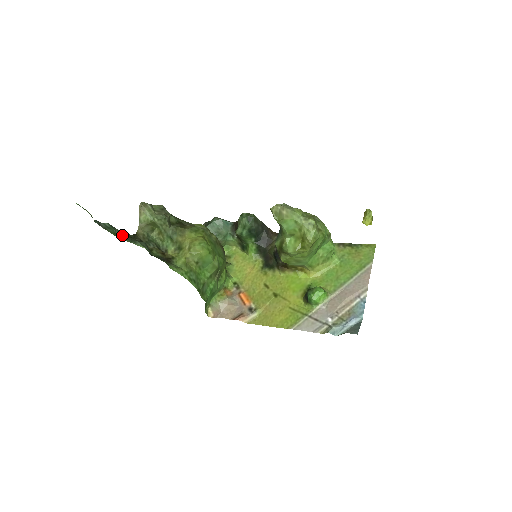
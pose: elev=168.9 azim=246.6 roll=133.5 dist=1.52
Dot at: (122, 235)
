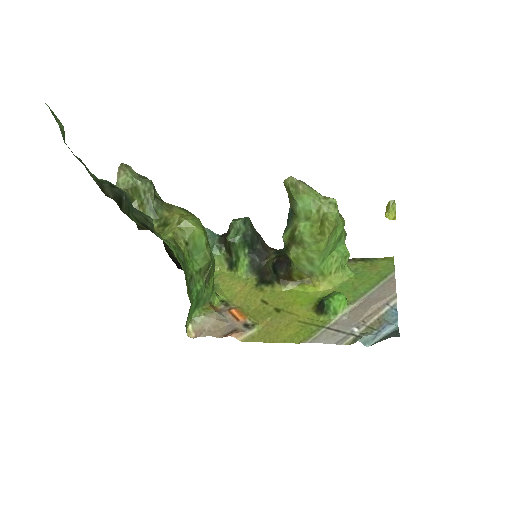
Dot at: (97, 178)
